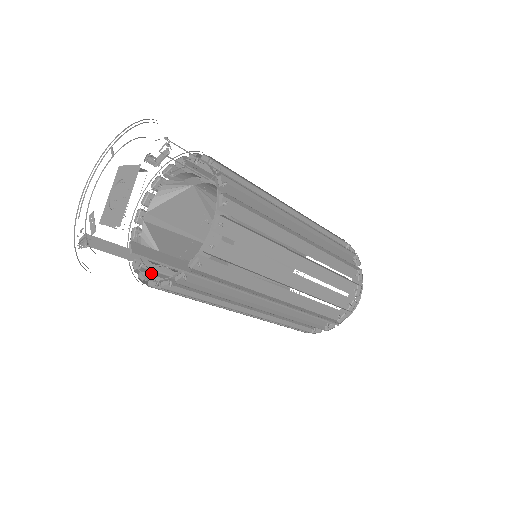
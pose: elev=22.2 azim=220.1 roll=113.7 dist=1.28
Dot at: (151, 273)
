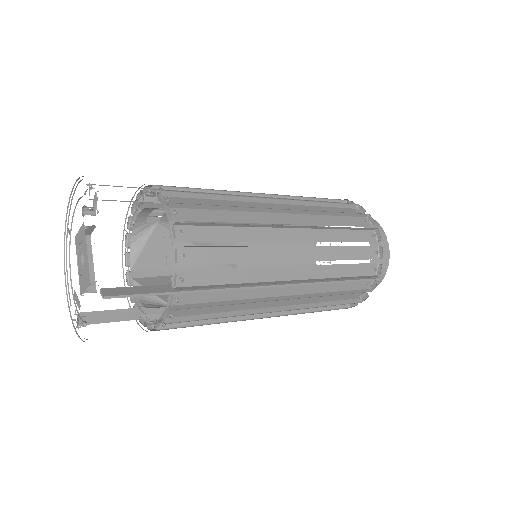
Dot at: occluded
